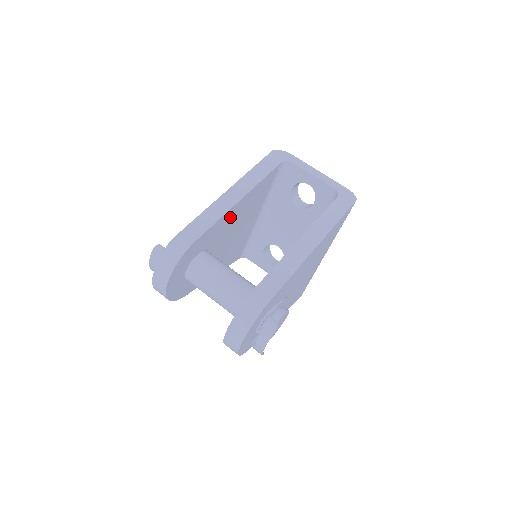
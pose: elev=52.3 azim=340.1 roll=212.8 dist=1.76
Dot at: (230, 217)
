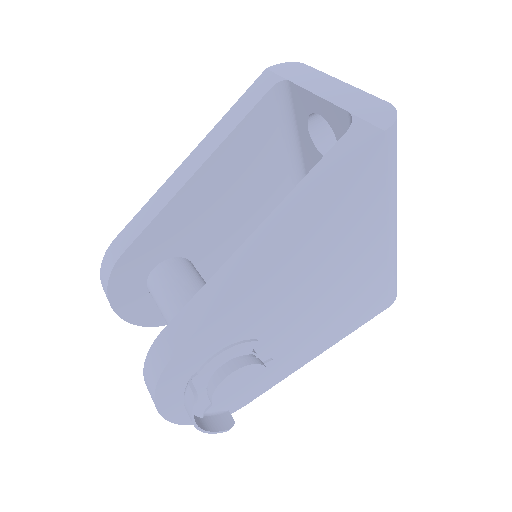
Dot at: (192, 204)
